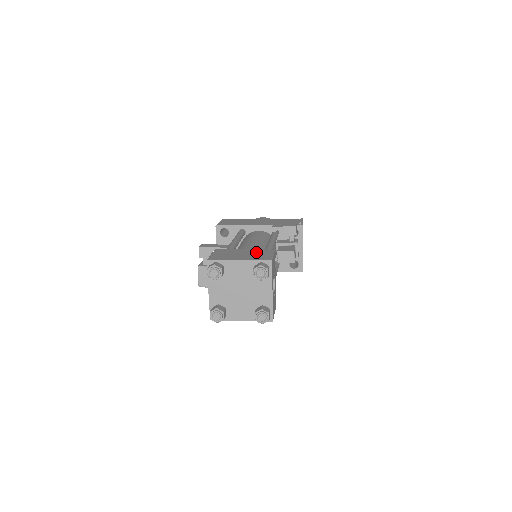
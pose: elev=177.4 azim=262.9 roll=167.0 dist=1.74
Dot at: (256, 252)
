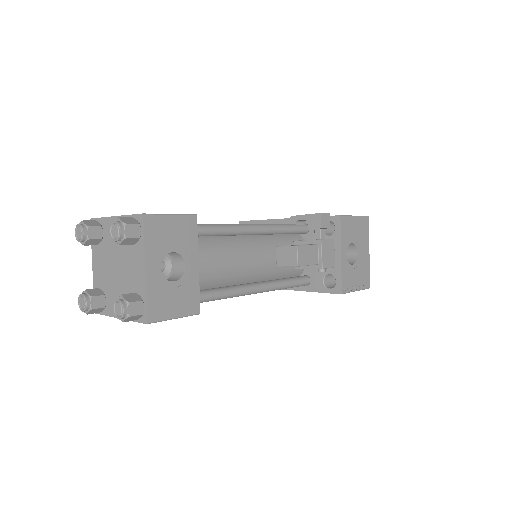
Dot at: occluded
